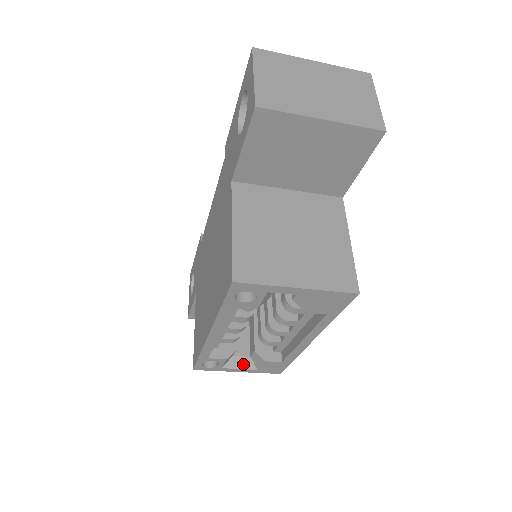
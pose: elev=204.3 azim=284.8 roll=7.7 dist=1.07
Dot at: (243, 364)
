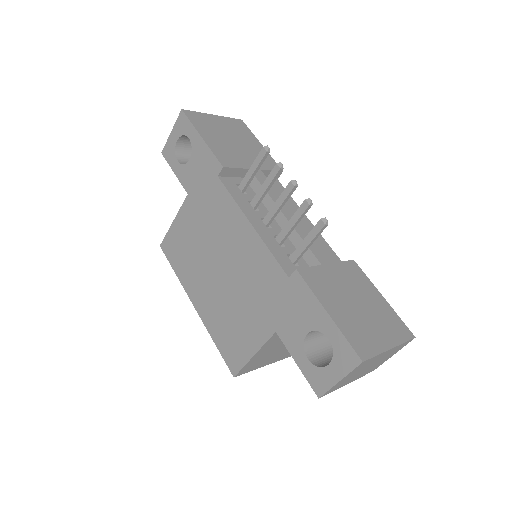
Dot at: occluded
